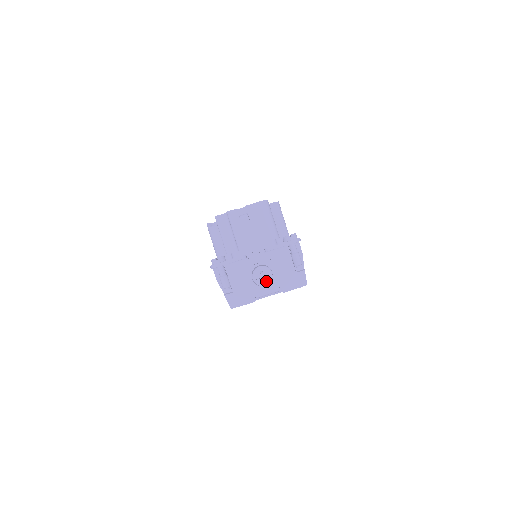
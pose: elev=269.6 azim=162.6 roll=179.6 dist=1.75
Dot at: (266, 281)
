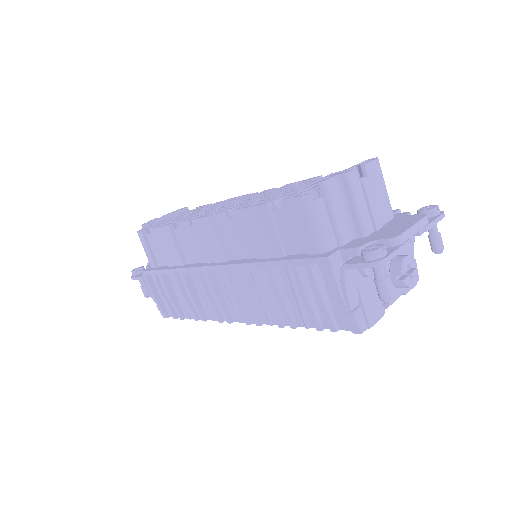
Dot at: (413, 279)
